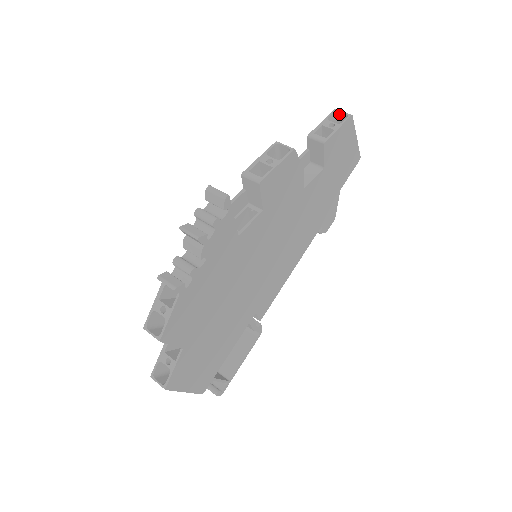
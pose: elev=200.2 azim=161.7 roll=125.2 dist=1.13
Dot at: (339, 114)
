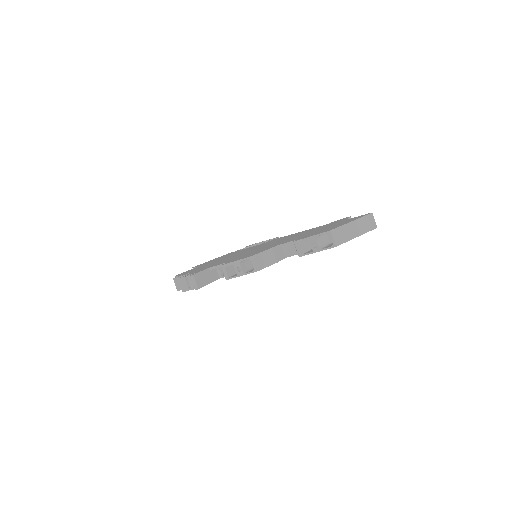
Dot at: (331, 235)
